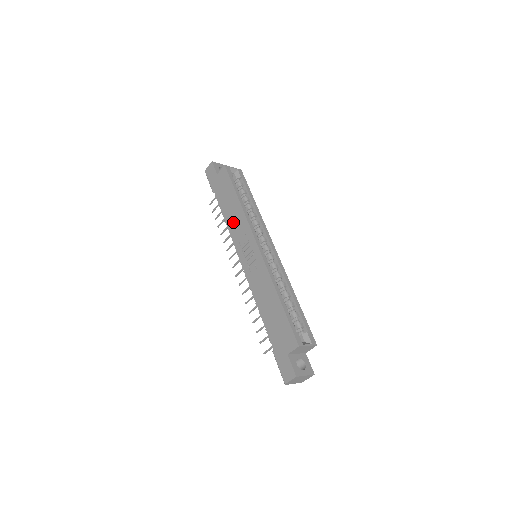
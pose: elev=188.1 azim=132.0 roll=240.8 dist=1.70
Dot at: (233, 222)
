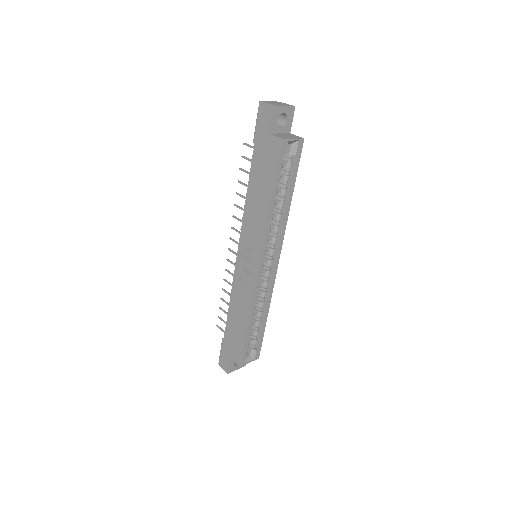
Dot at: (252, 212)
